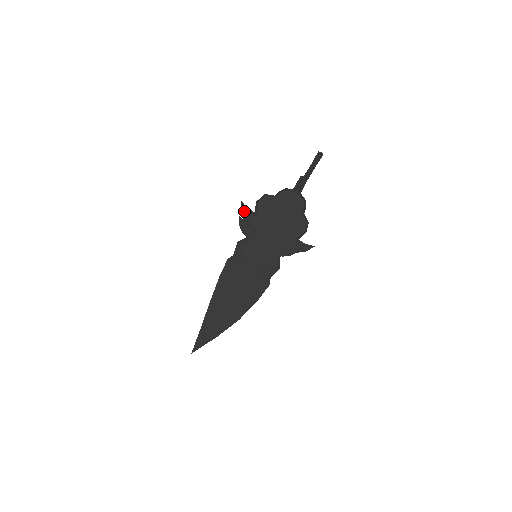
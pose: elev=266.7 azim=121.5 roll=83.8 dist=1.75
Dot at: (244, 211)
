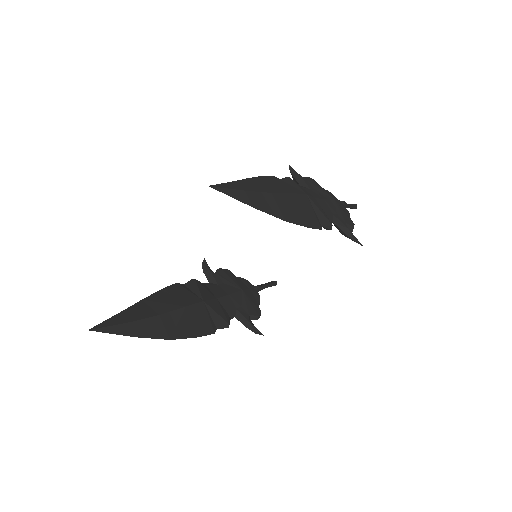
Dot at: (293, 169)
